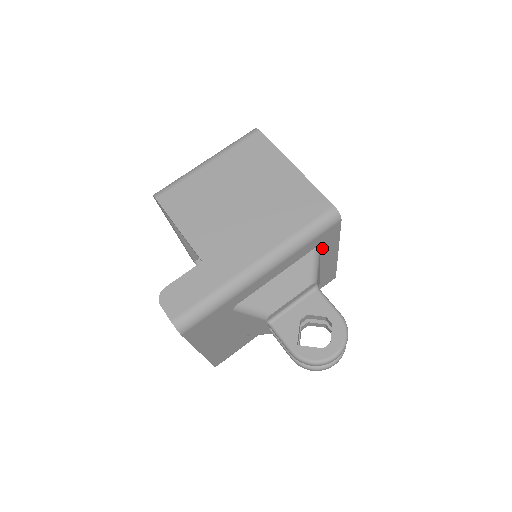
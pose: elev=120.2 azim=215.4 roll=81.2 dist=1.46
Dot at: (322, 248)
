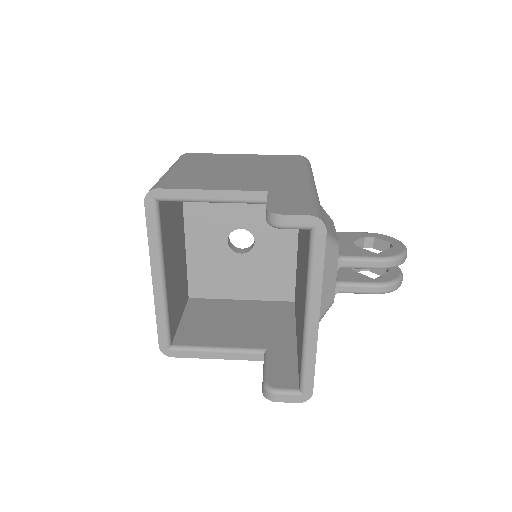
Dot at: occluded
